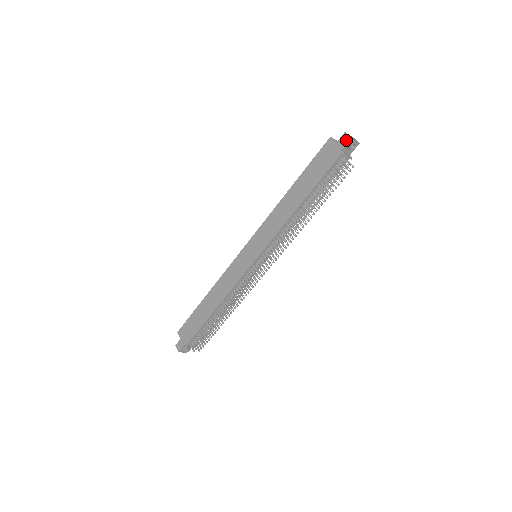
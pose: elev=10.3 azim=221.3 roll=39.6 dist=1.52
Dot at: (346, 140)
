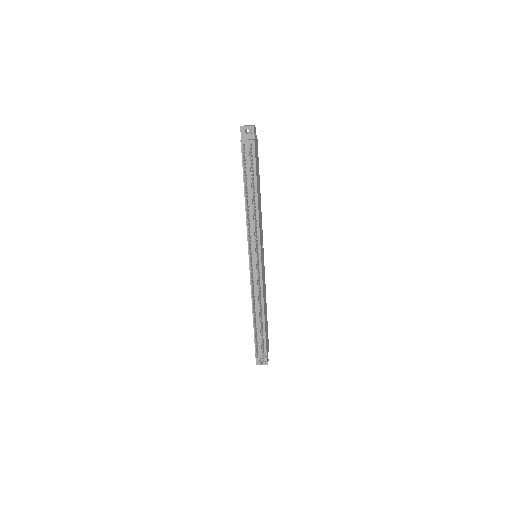
Dot at: (241, 131)
